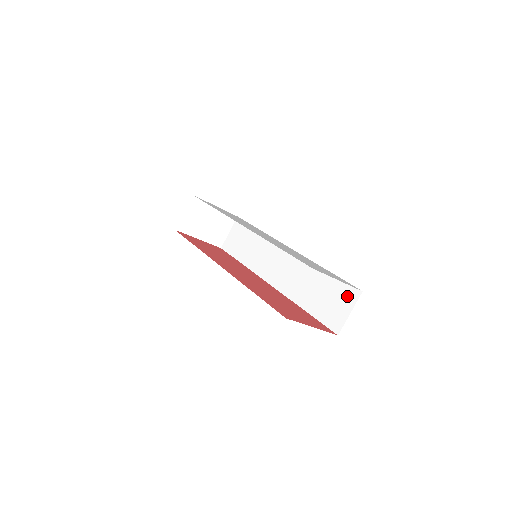
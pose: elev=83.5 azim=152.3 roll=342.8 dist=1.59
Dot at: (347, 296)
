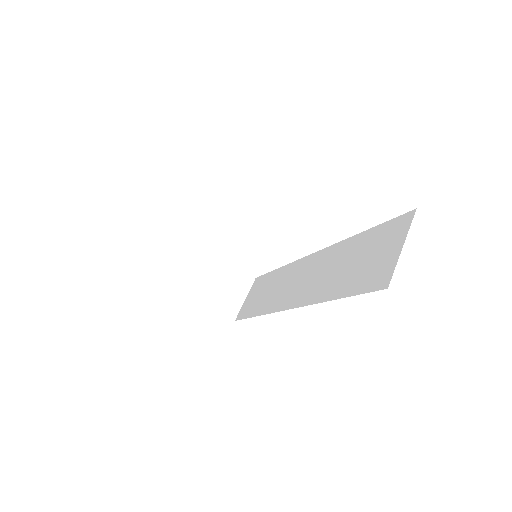
Dot at: (393, 232)
